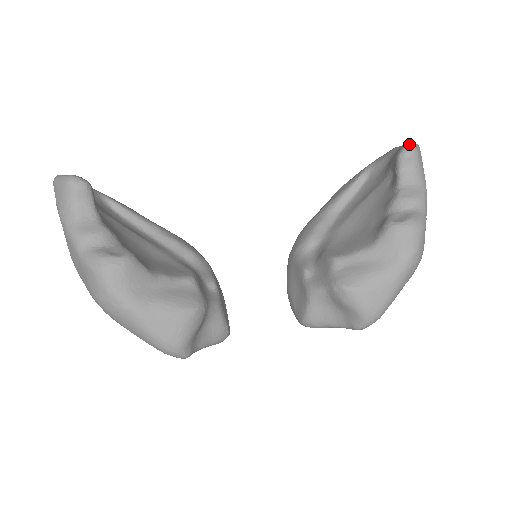
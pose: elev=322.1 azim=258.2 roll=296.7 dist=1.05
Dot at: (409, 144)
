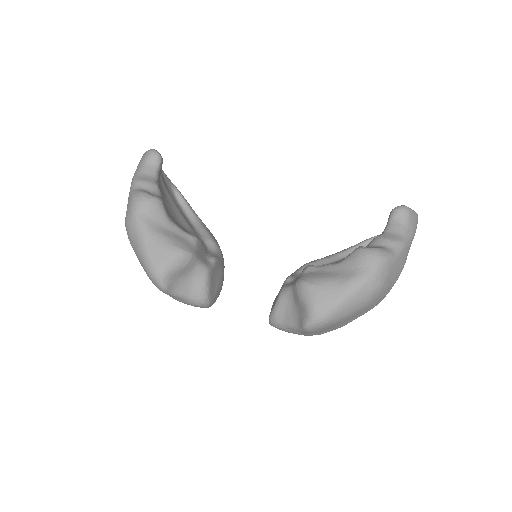
Dot at: (404, 205)
